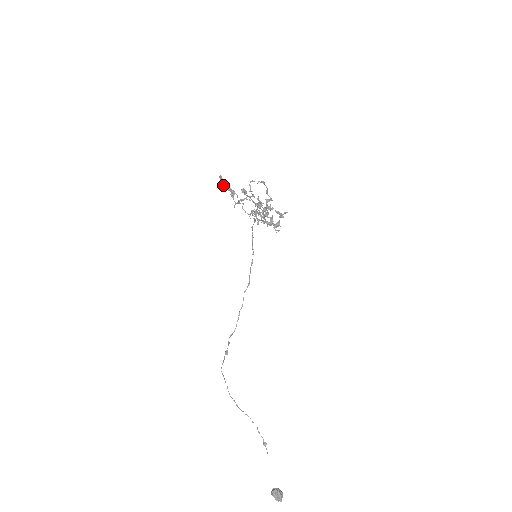
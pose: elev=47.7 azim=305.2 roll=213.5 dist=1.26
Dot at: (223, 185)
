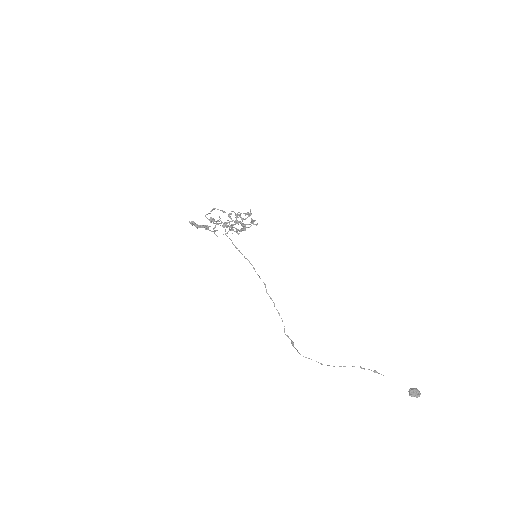
Dot at: (197, 225)
